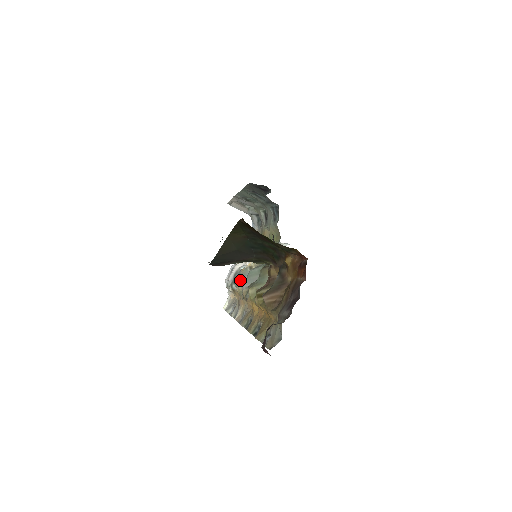
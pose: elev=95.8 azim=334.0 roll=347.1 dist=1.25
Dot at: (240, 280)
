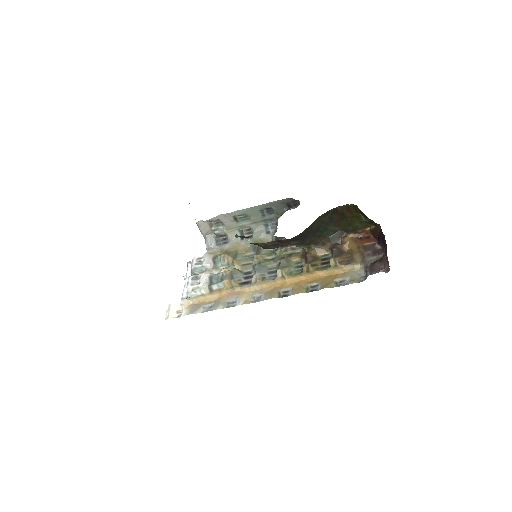
Dot at: (233, 277)
